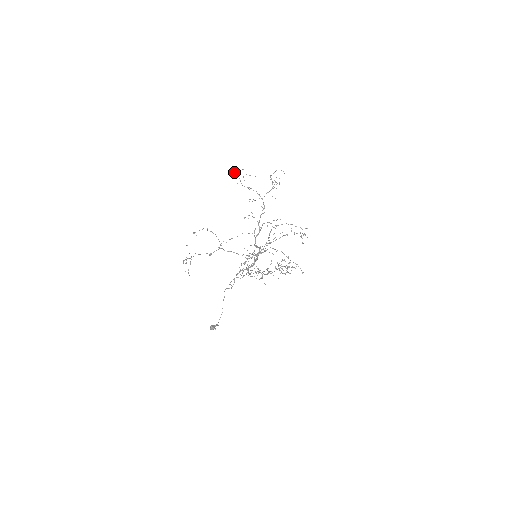
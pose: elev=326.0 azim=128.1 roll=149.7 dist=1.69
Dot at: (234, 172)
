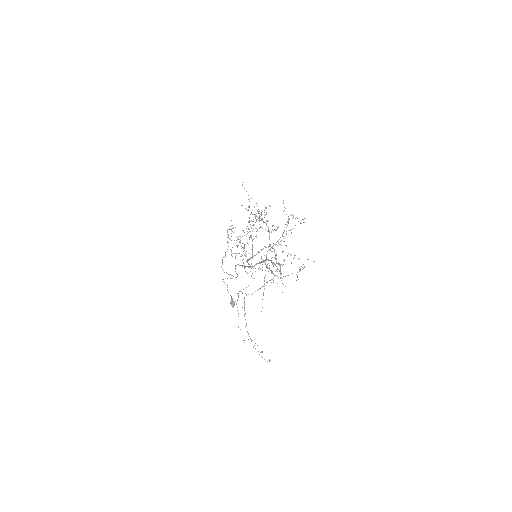
Dot at: (231, 255)
